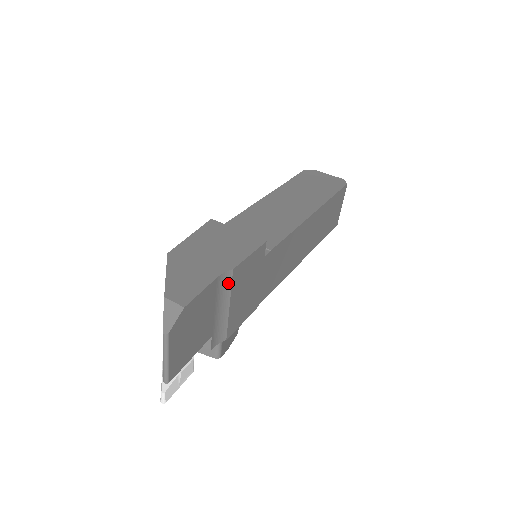
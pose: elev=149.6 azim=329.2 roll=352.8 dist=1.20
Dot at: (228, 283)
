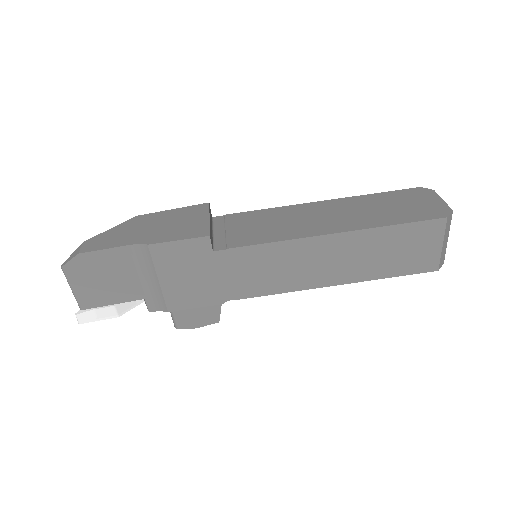
Dot at: (148, 256)
